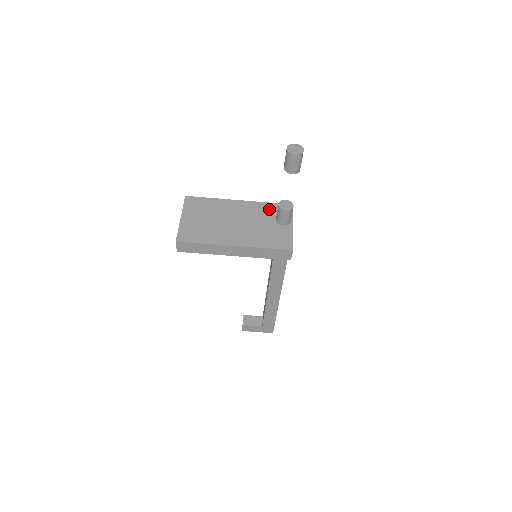
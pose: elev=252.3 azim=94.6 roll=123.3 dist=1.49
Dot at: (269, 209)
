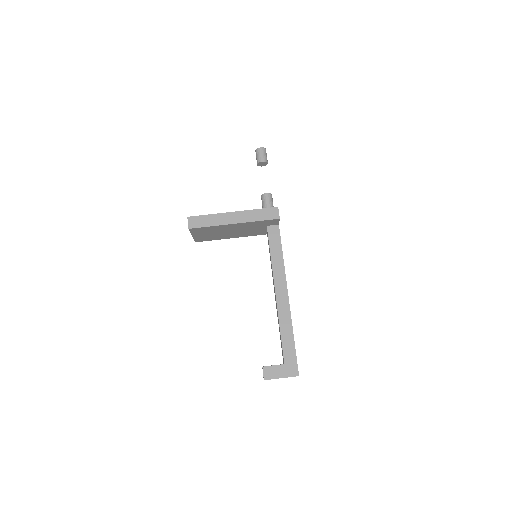
Dot at: occluded
